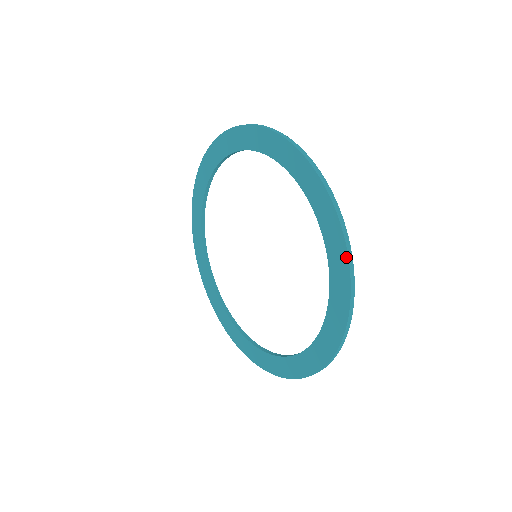
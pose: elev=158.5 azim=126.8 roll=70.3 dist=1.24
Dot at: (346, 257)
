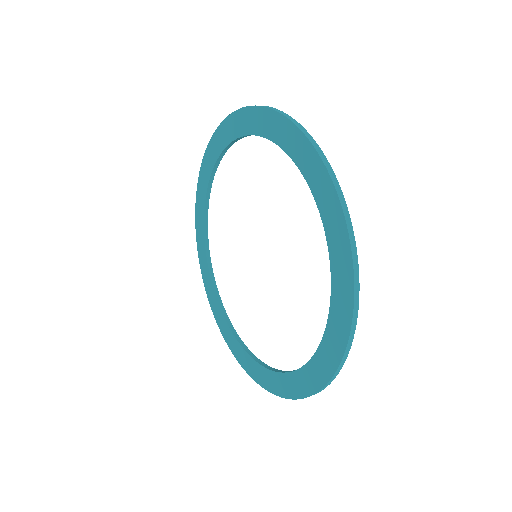
Dot at: (329, 180)
